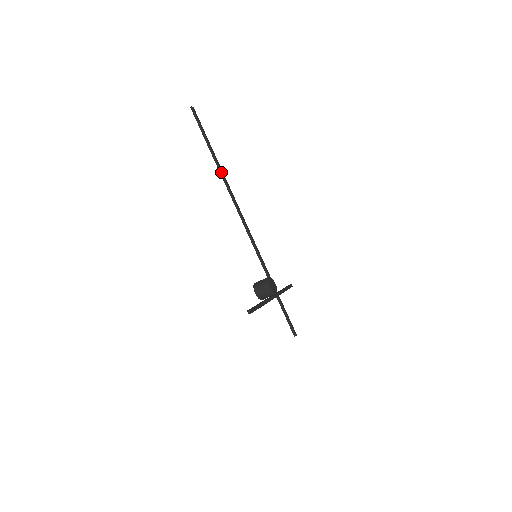
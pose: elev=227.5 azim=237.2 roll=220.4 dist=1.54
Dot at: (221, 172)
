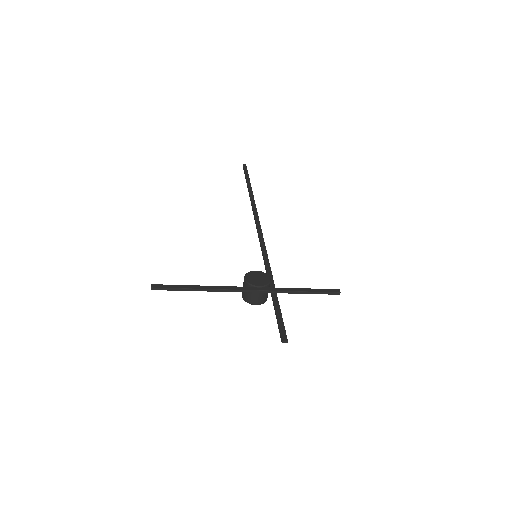
Dot at: (250, 197)
